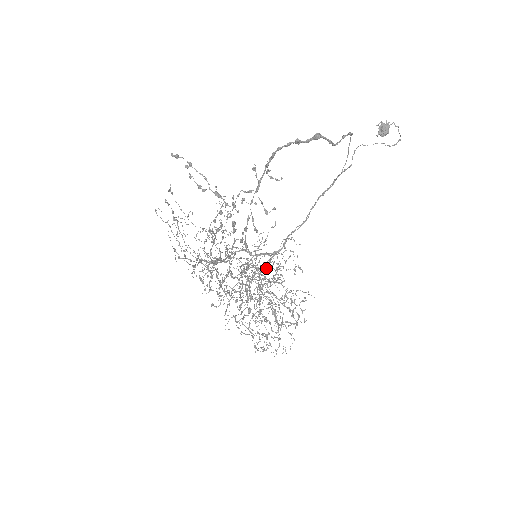
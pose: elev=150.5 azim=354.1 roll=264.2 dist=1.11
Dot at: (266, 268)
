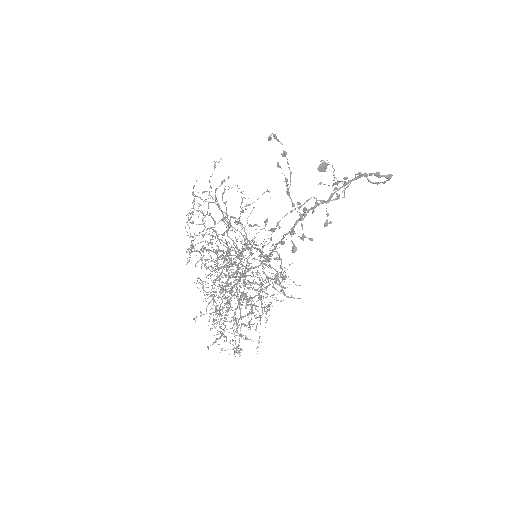
Dot at: occluded
